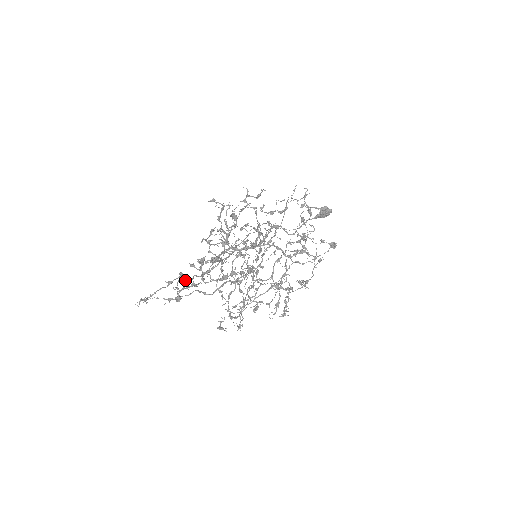
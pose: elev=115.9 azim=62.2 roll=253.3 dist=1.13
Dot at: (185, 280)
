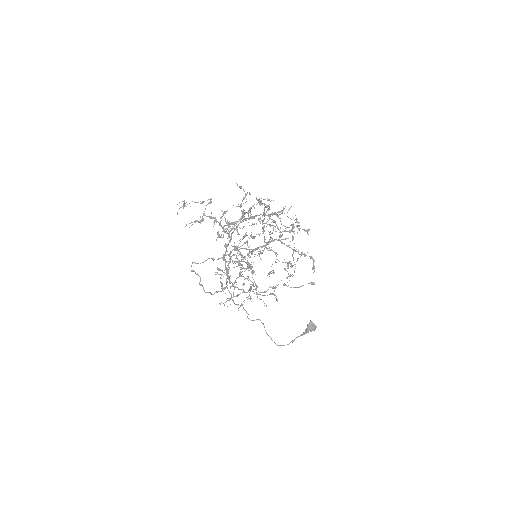
Dot at: occluded
